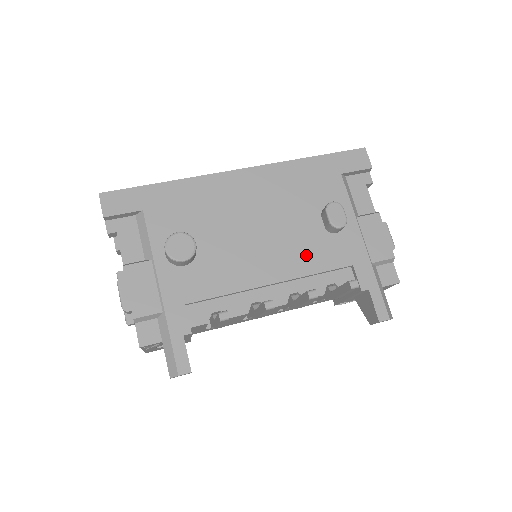
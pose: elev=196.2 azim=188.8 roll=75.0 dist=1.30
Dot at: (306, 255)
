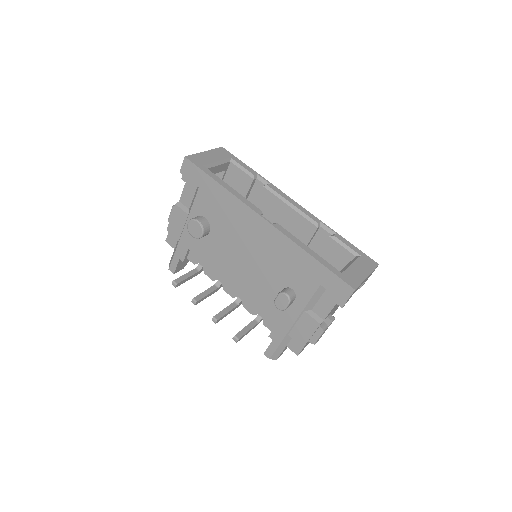
Dot at: (258, 294)
